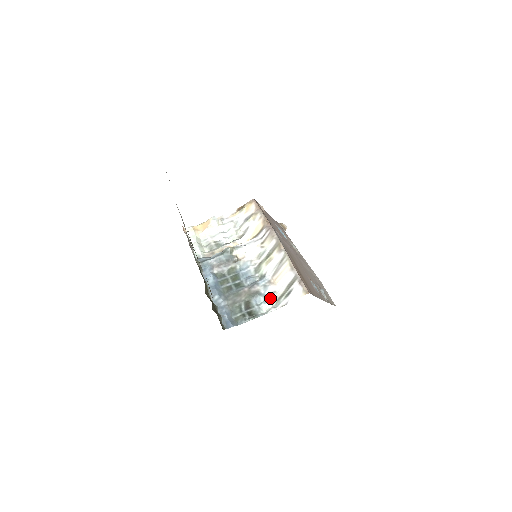
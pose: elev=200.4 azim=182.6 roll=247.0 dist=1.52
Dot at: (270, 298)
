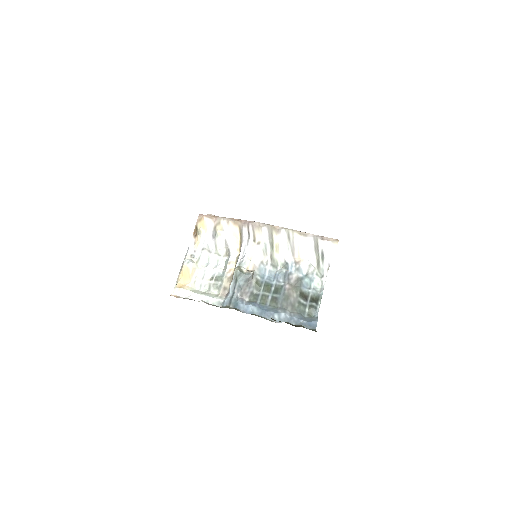
Dot at: (311, 274)
